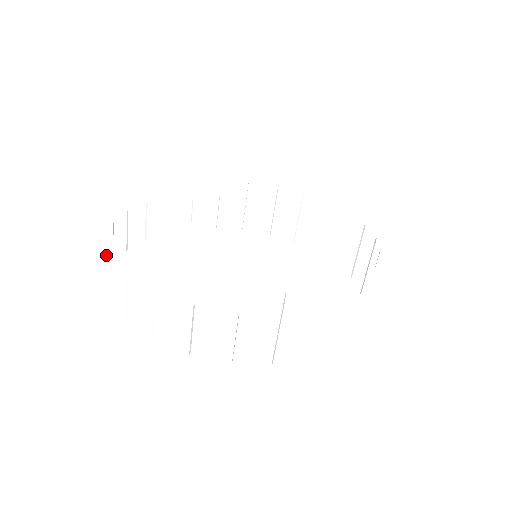
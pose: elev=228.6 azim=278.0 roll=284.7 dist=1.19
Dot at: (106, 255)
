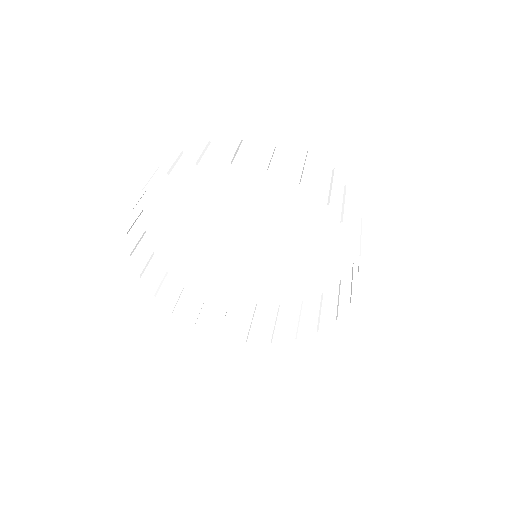
Dot at: (141, 195)
